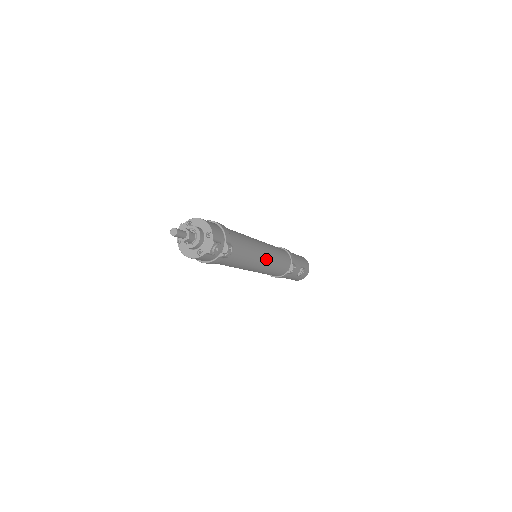
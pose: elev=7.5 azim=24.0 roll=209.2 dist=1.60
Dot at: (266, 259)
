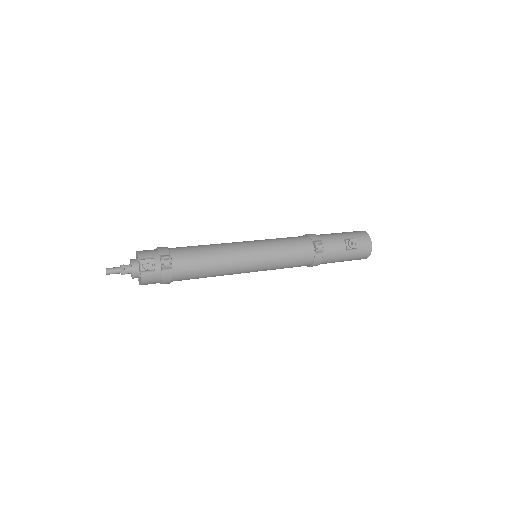
Dot at: (252, 251)
